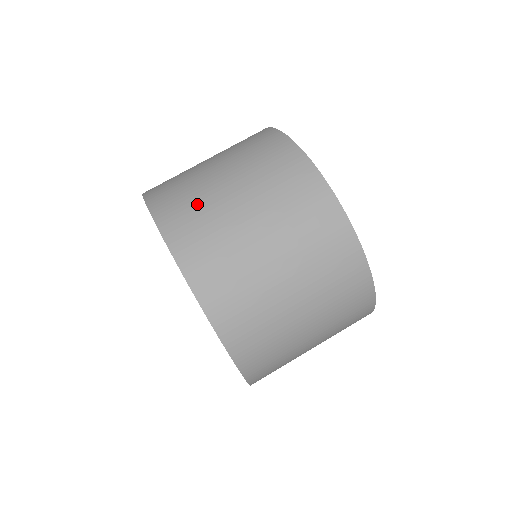
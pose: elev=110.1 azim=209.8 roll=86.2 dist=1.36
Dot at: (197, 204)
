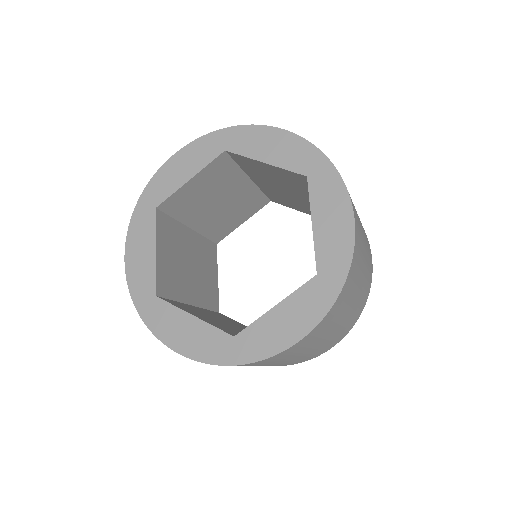
Dot at: occluded
